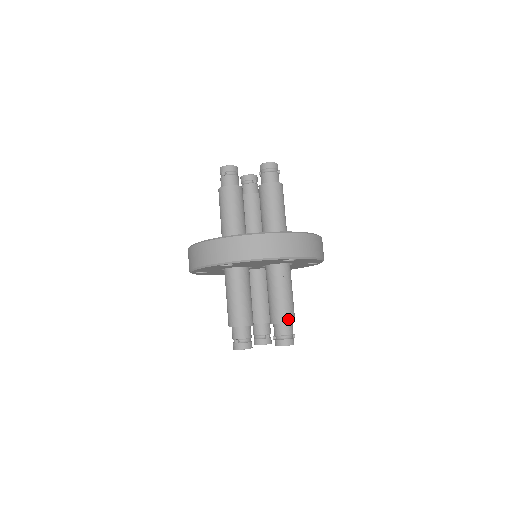
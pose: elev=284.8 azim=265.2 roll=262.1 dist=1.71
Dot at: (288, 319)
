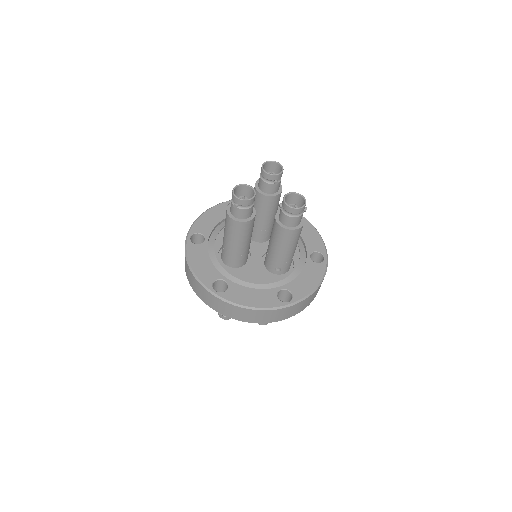
Dot at: occluded
